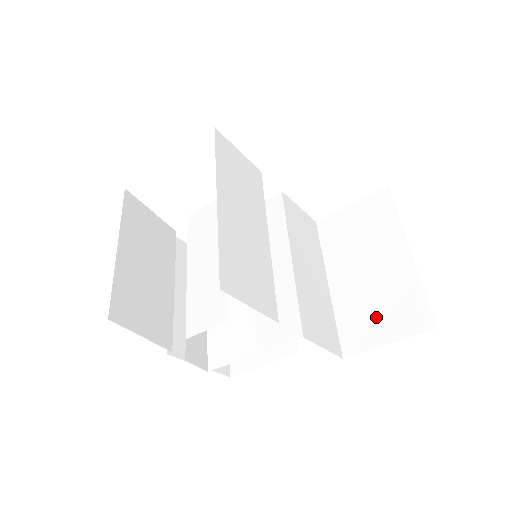
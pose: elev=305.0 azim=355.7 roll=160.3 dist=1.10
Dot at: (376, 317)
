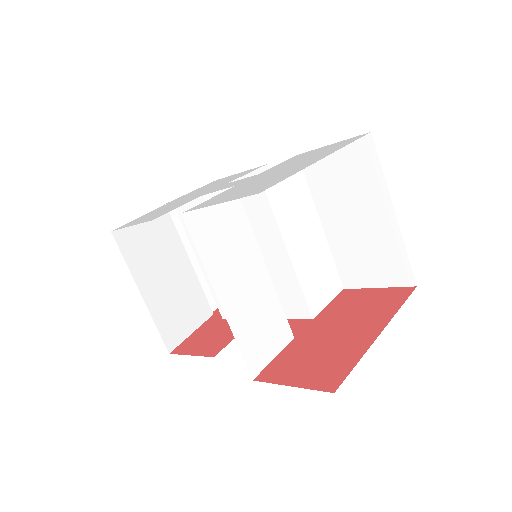
Dot at: (367, 265)
